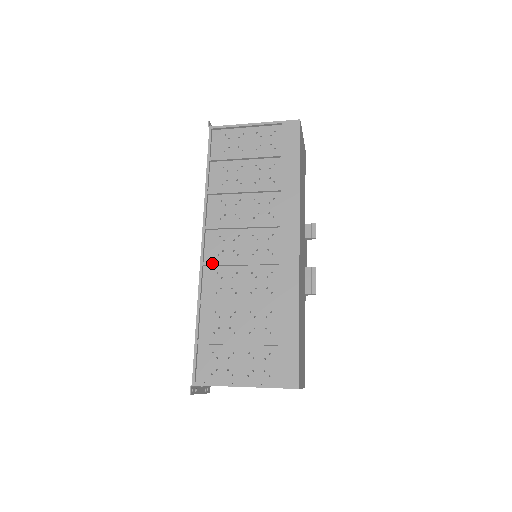
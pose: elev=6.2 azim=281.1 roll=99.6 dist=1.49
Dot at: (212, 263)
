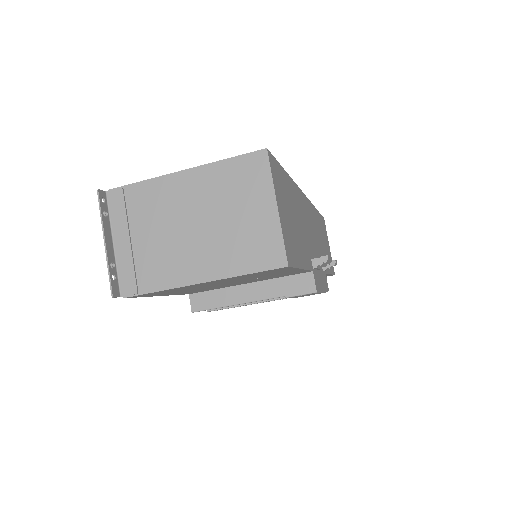
Dot at: occluded
